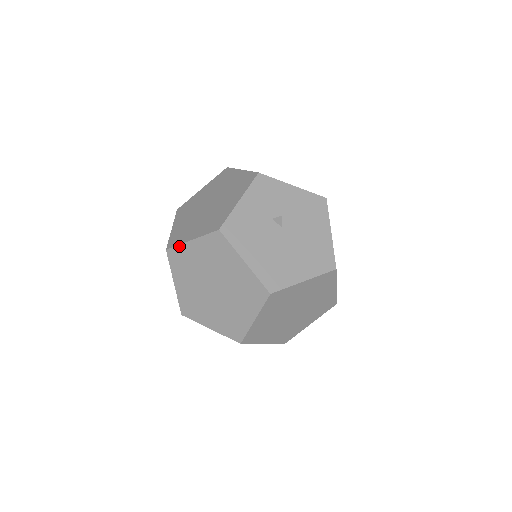
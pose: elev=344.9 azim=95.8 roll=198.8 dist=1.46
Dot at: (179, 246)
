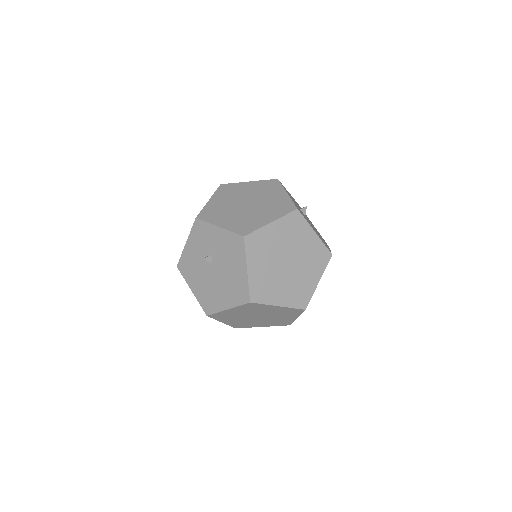
Dot at: (259, 230)
